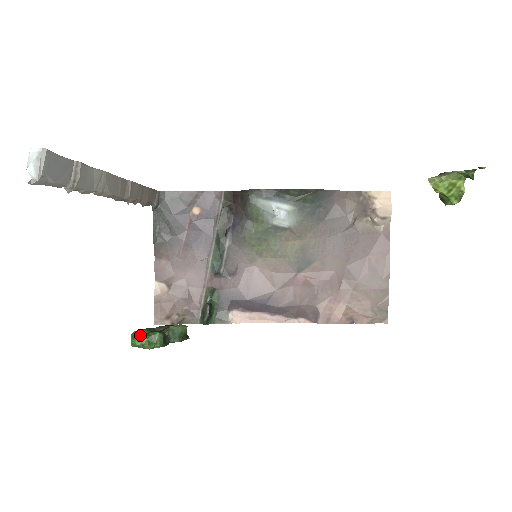
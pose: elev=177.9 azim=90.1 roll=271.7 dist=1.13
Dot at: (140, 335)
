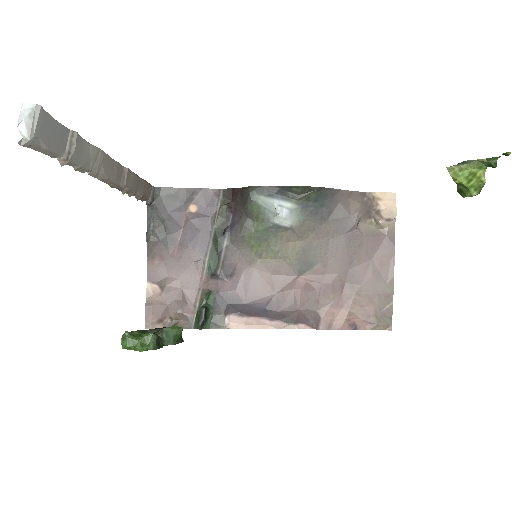
Dot at: (132, 336)
